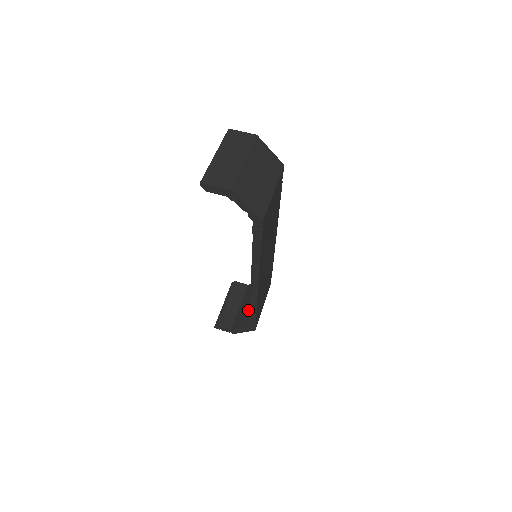
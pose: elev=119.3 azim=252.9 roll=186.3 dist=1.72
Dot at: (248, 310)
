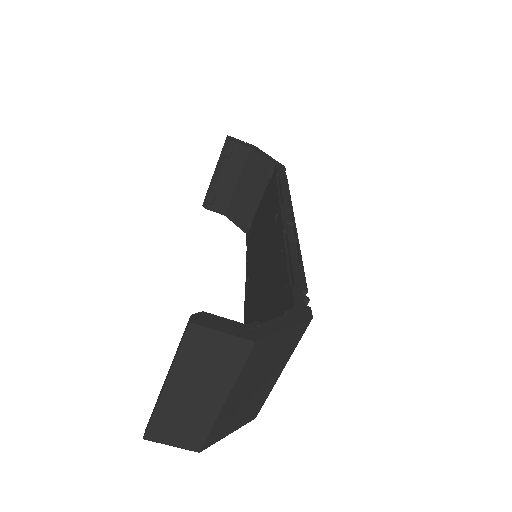
Dot at: (248, 203)
